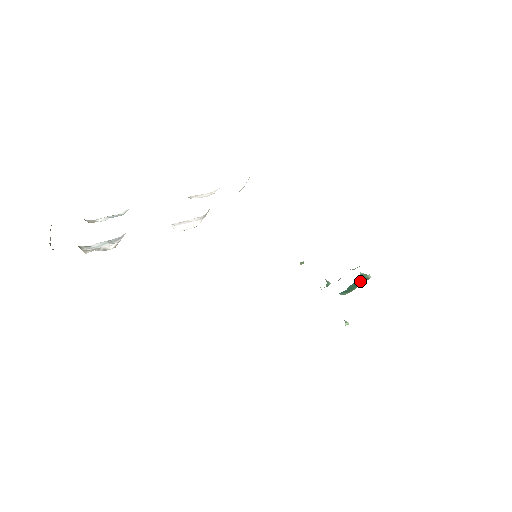
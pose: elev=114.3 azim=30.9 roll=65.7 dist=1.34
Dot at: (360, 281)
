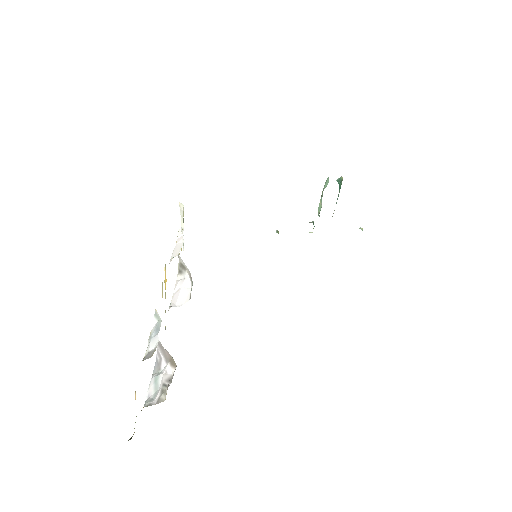
Dot at: (340, 188)
